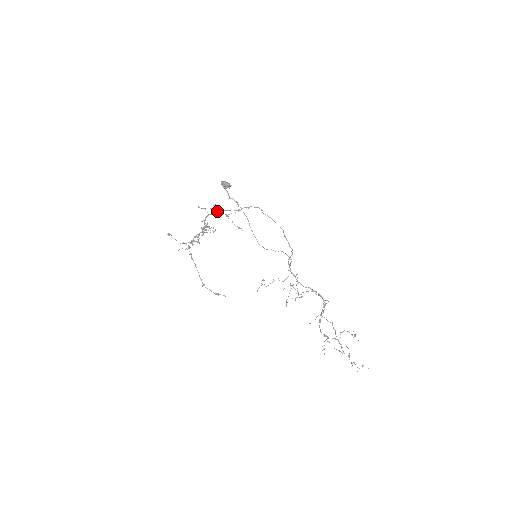
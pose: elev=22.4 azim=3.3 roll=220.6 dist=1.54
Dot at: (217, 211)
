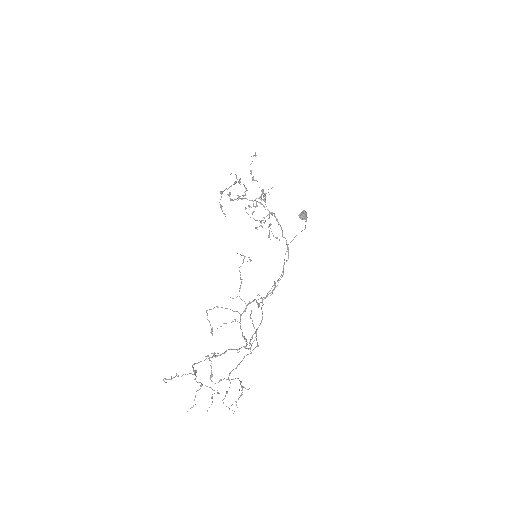
Dot at: occluded
